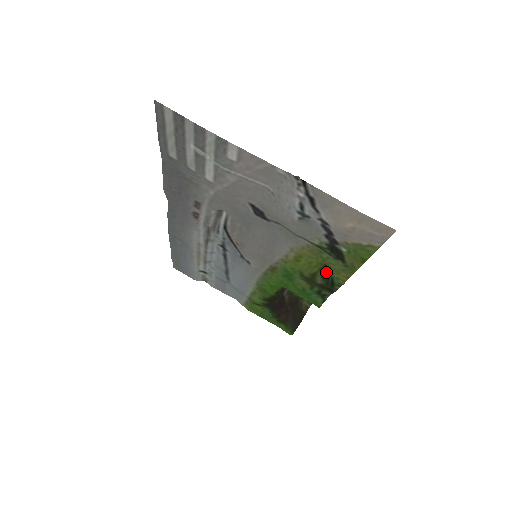
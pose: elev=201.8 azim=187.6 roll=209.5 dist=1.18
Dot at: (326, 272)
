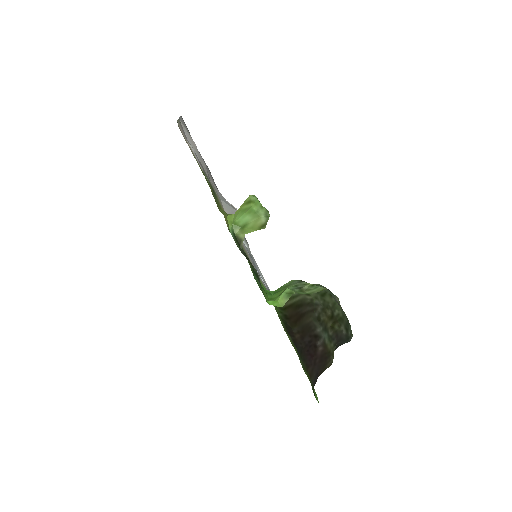
Dot at: (243, 235)
